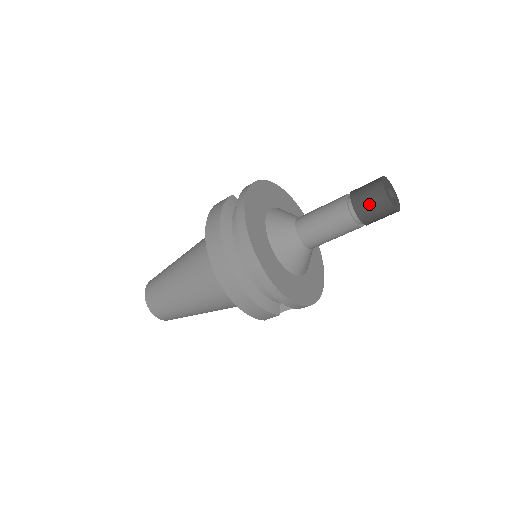
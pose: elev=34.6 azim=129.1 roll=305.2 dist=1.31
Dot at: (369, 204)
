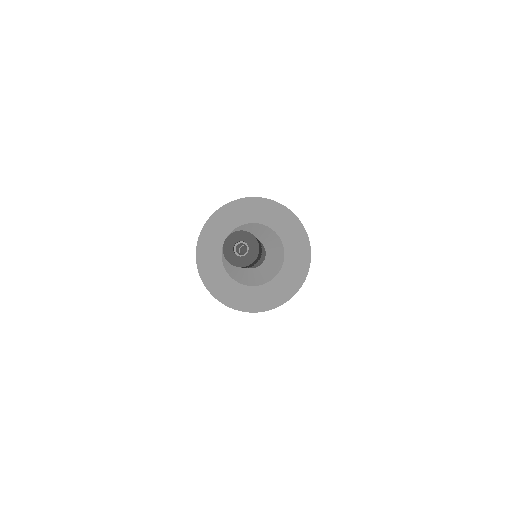
Dot at: occluded
